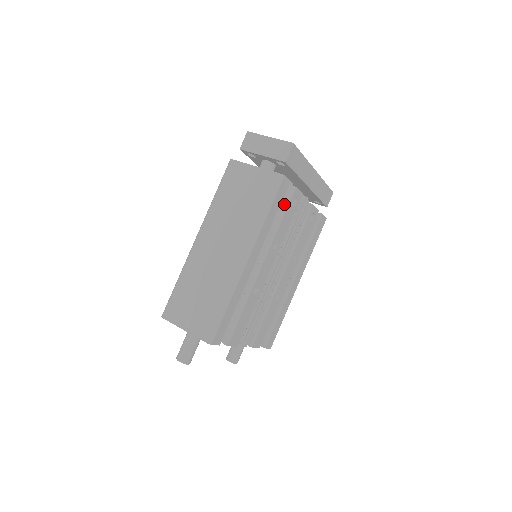
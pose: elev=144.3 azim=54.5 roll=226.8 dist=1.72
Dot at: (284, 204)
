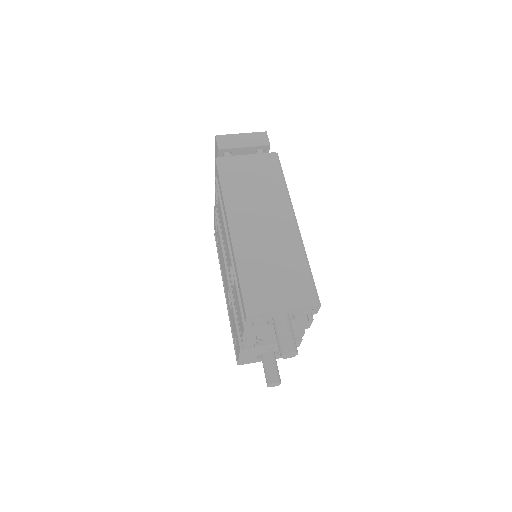
Dot at: occluded
